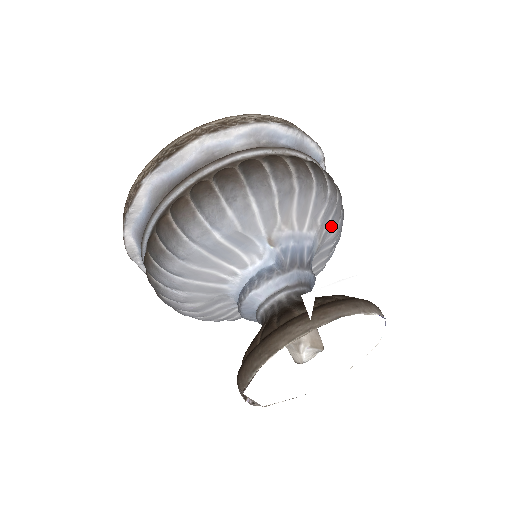
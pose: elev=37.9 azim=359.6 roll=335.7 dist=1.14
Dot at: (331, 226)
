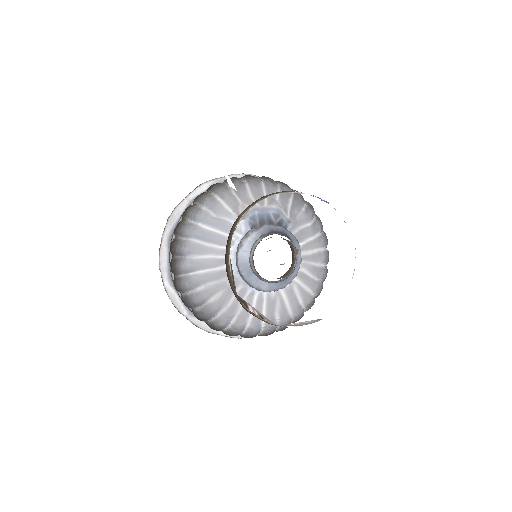
Dot at: (296, 207)
